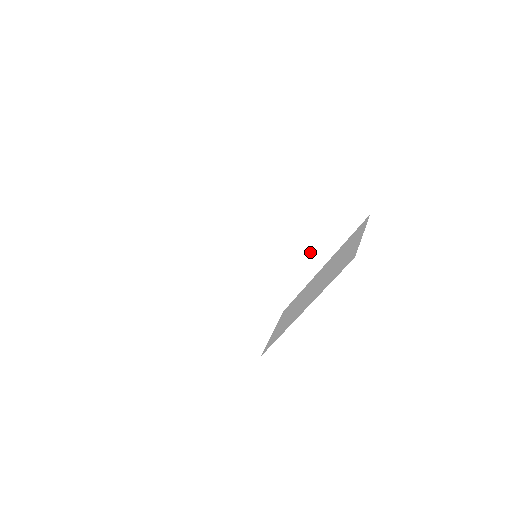
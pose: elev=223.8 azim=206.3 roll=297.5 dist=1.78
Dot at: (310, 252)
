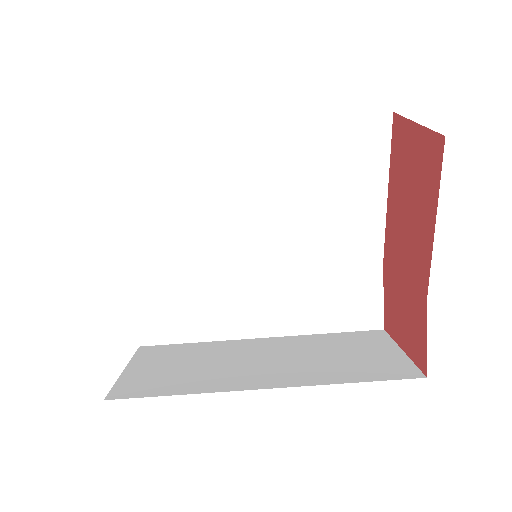
Dot at: (273, 308)
